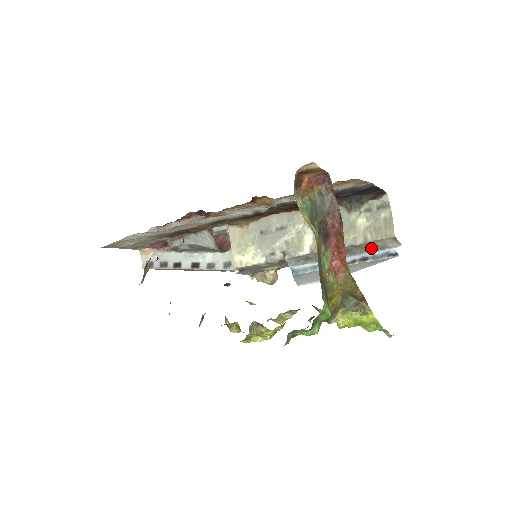
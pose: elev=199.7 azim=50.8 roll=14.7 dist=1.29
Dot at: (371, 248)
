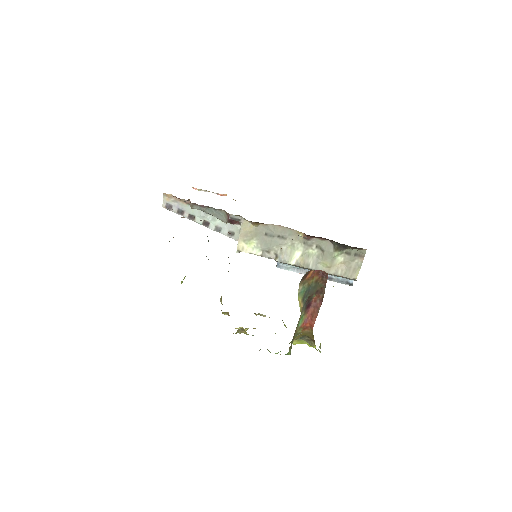
Dot at: (338, 276)
